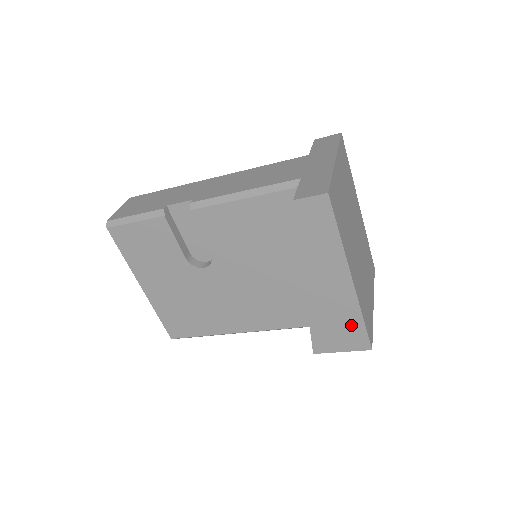
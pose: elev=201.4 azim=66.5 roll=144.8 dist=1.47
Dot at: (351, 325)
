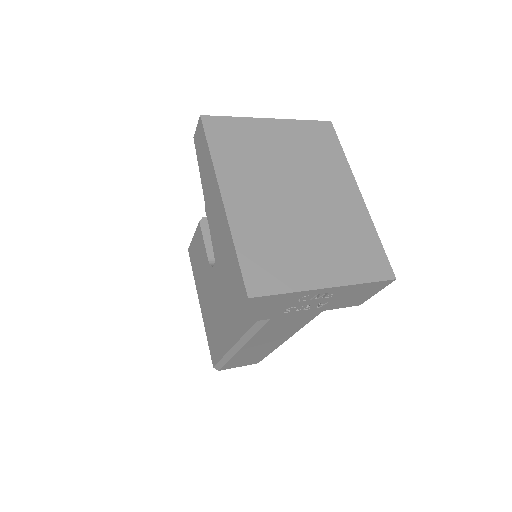
Dot at: (232, 263)
